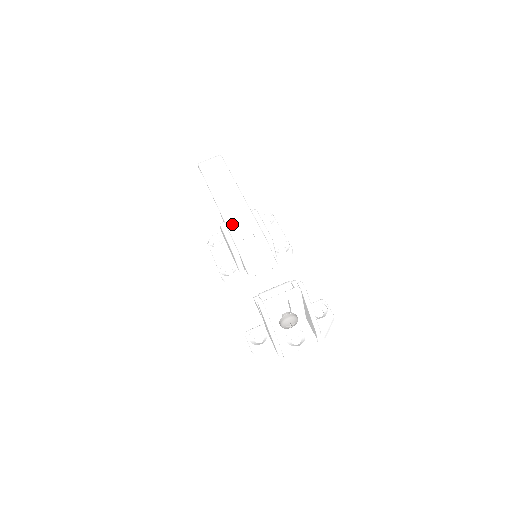
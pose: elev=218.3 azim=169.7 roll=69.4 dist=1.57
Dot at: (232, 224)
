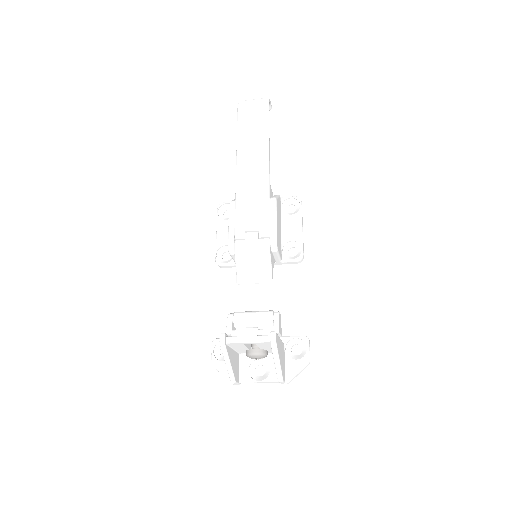
Dot at: (241, 210)
